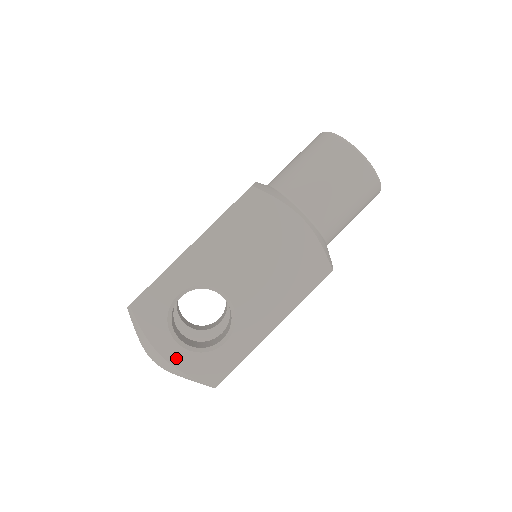
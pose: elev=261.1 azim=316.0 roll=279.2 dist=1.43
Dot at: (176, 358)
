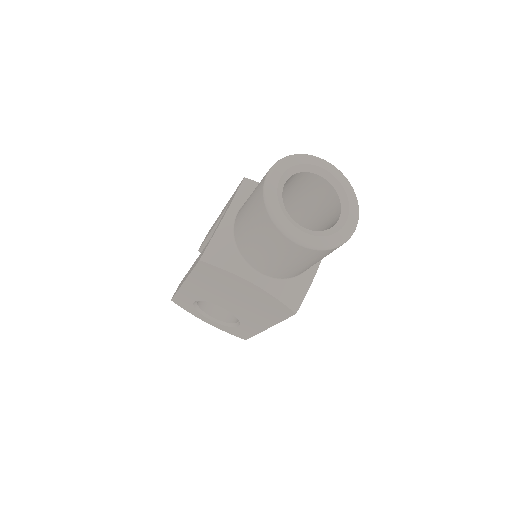
Dot at: (214, 325)
